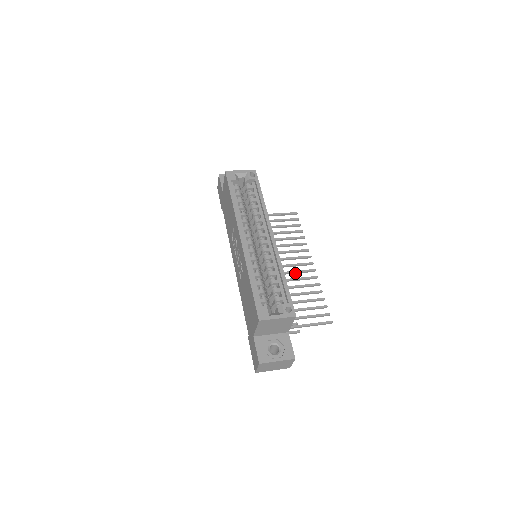
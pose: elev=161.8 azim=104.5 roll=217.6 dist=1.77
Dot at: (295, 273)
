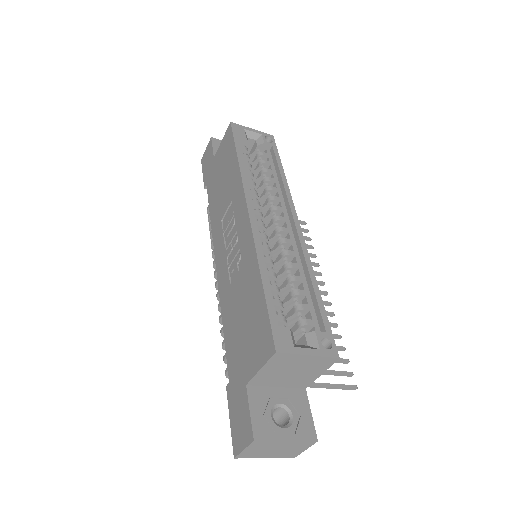
Dot at: occluded
